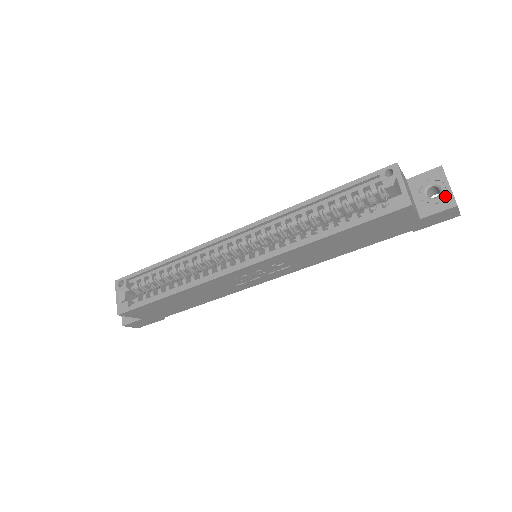
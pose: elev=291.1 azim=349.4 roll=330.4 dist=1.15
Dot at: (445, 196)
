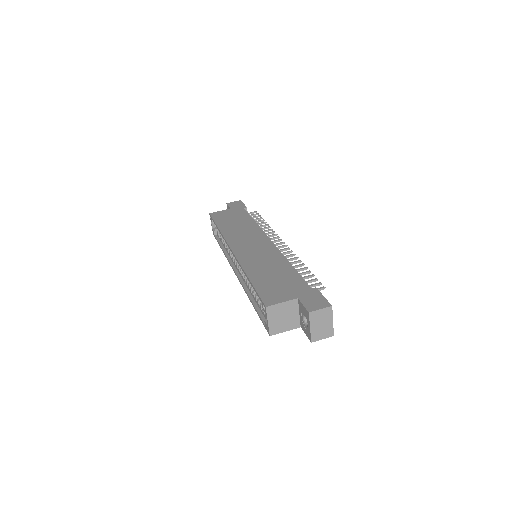
Dot at: (308, 331)
